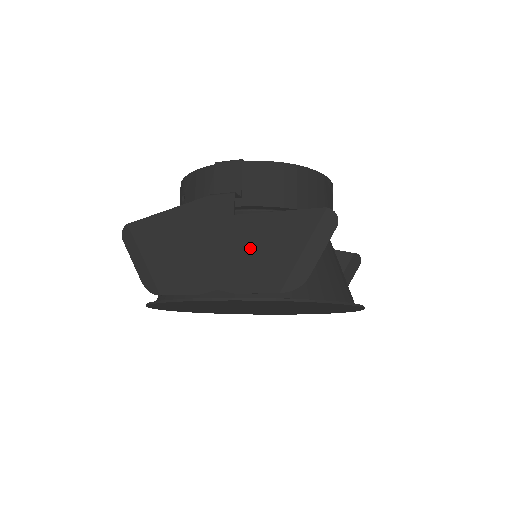
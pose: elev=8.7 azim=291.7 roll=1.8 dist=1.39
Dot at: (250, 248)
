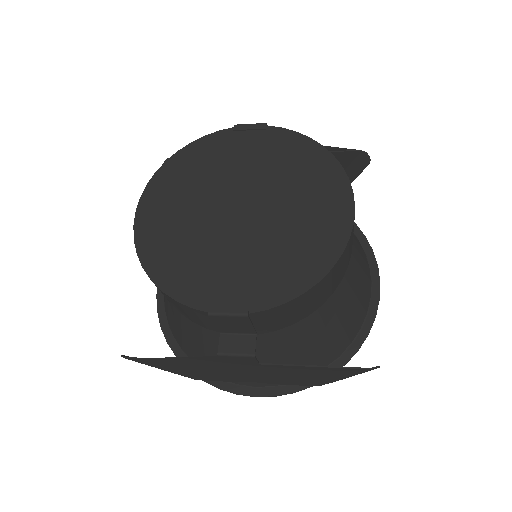
Dot at: (283, 375)
